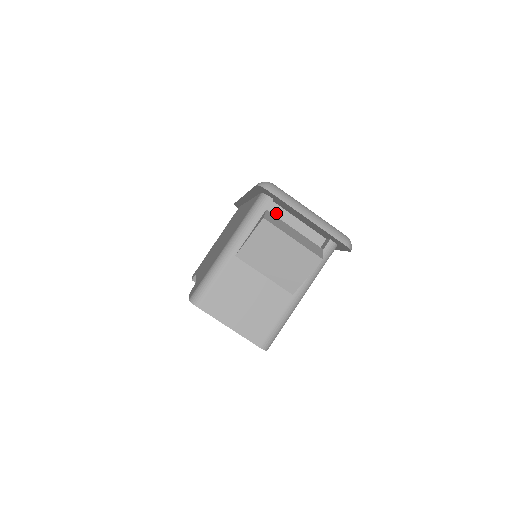
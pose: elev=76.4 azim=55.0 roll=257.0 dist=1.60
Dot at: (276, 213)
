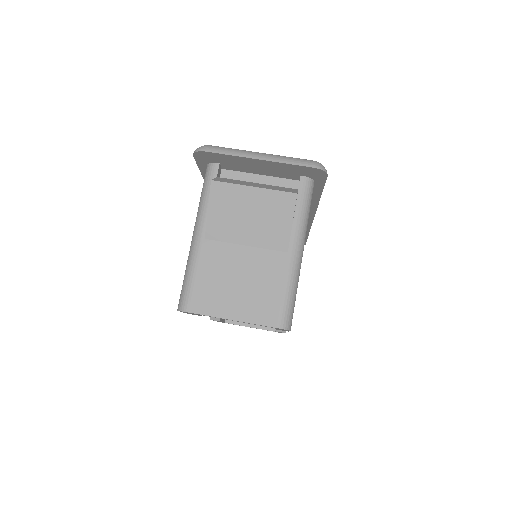
Dot at: occluded
